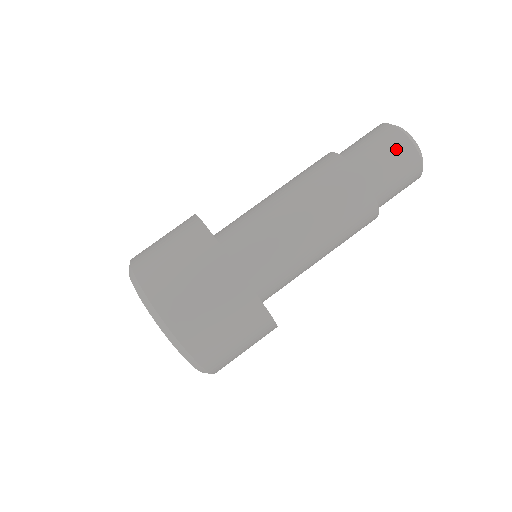
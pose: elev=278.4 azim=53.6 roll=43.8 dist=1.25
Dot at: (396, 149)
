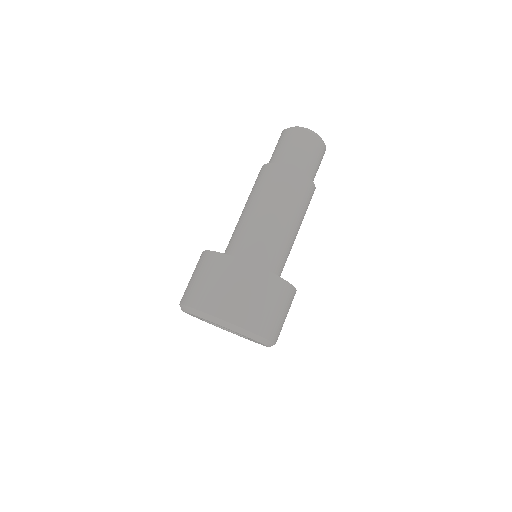
Dot at: (299, 140)
